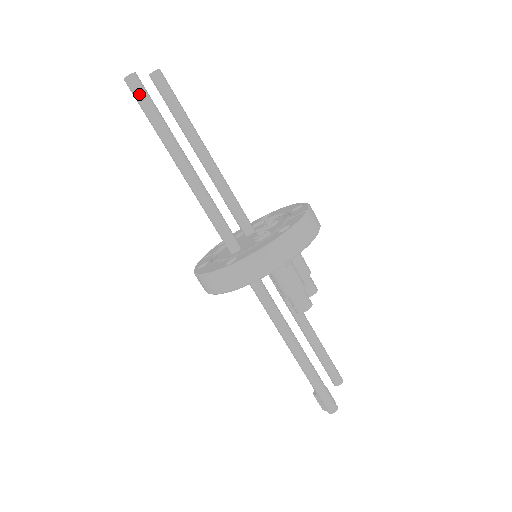
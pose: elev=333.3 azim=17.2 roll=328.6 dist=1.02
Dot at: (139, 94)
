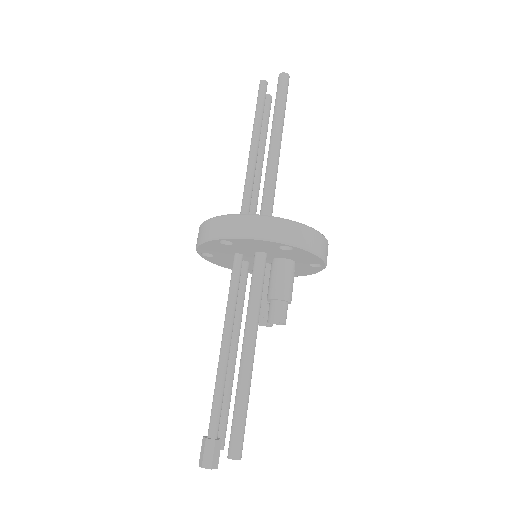
Dot at: (286, 87)
